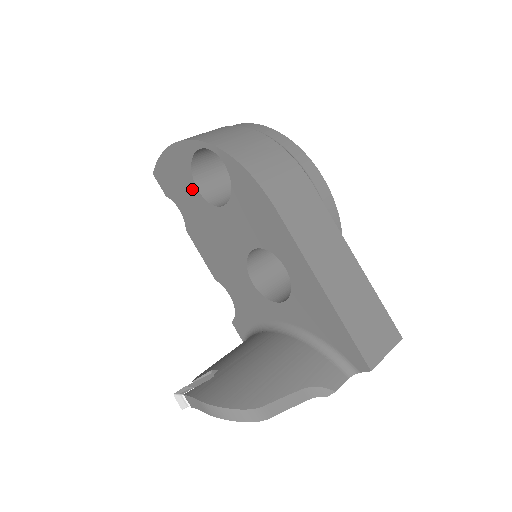
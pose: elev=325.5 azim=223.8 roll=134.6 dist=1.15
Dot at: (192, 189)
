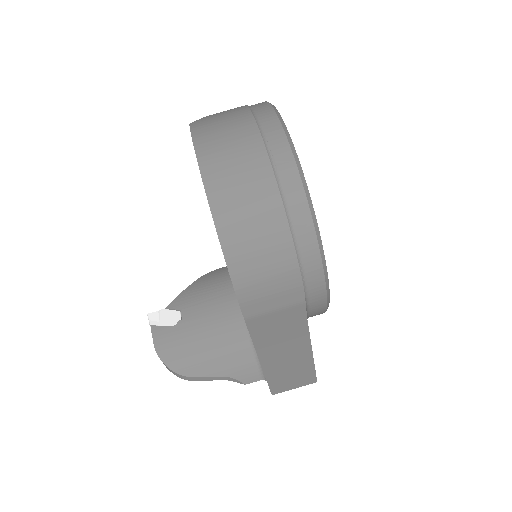
Dot at: occluded
